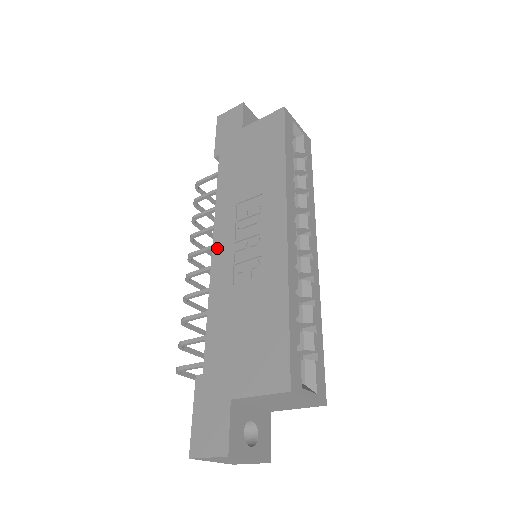
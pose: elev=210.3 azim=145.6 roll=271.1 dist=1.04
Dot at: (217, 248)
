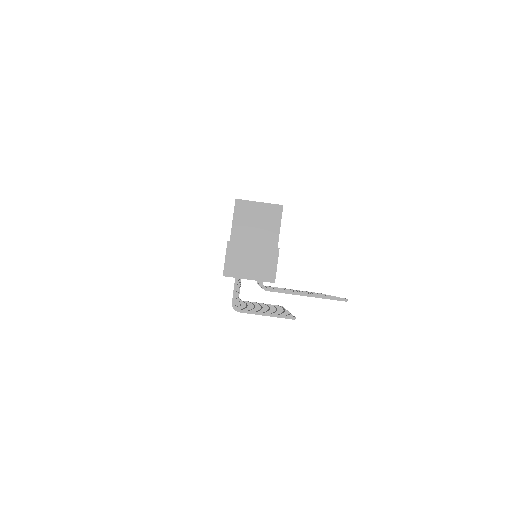
Dot at: occluded
